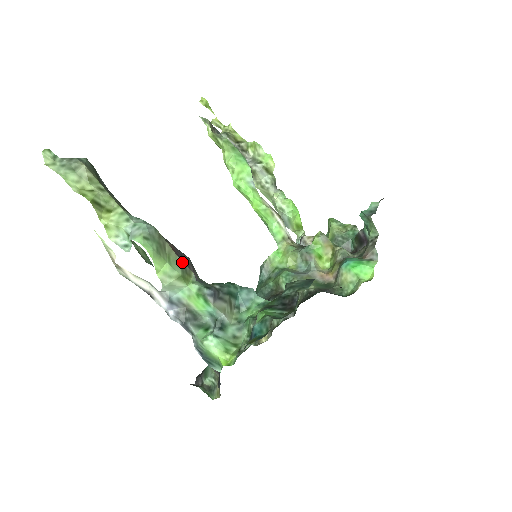
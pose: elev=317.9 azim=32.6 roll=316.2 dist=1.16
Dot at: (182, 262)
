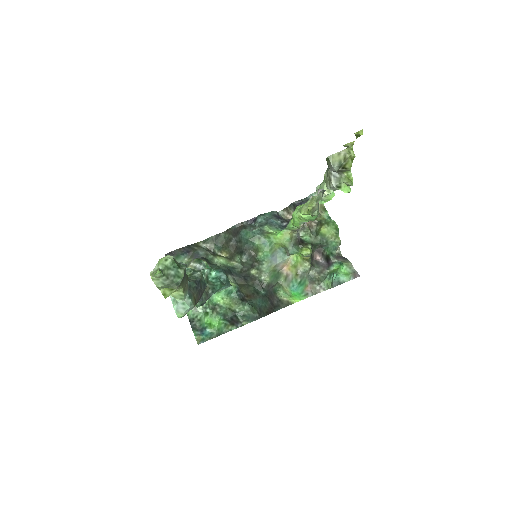
Dot at: occluded
